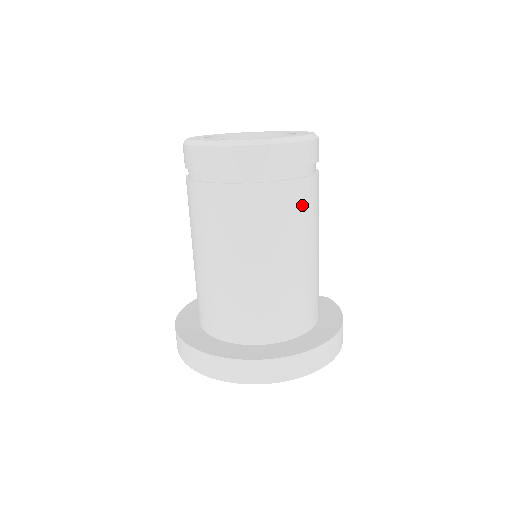
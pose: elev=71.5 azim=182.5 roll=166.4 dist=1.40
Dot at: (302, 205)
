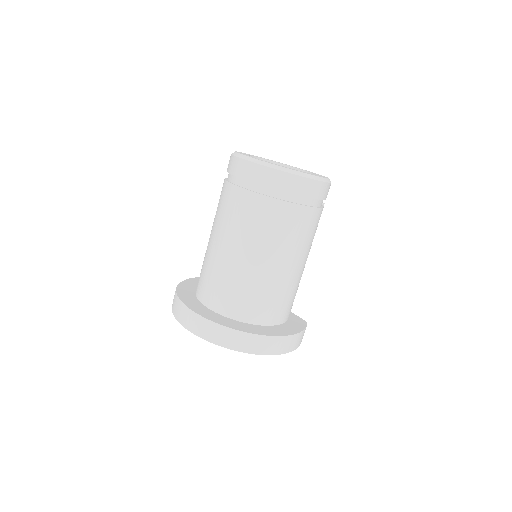
Dot at: (280, 222)
